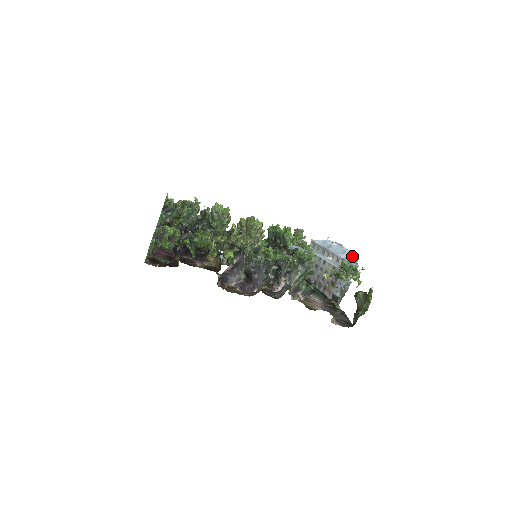
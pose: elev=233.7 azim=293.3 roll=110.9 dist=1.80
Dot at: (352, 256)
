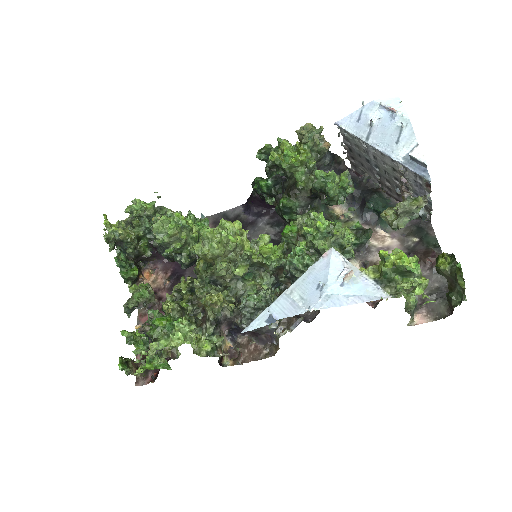
Dot at: (412, 158)
